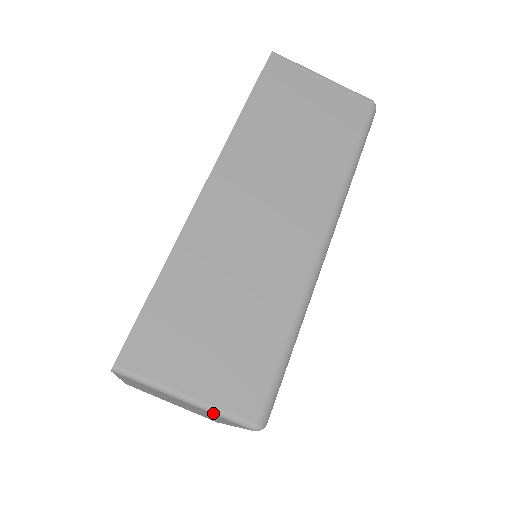
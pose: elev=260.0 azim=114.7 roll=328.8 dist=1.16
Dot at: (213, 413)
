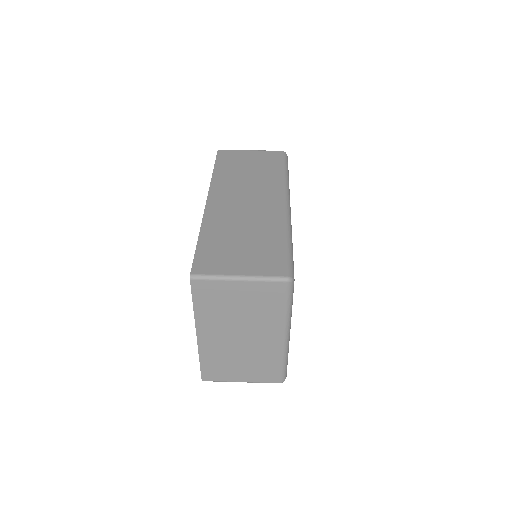
Dot at: (259, 280)
